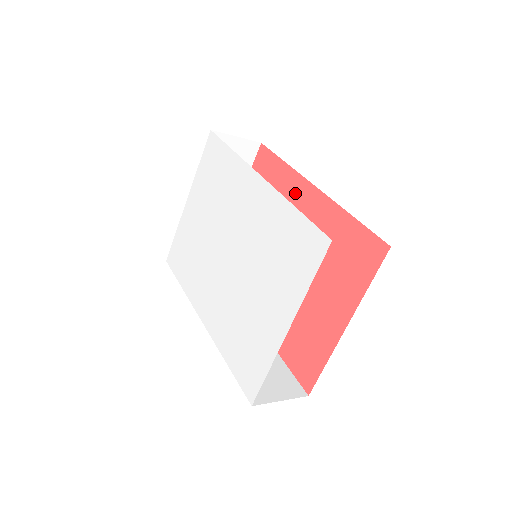
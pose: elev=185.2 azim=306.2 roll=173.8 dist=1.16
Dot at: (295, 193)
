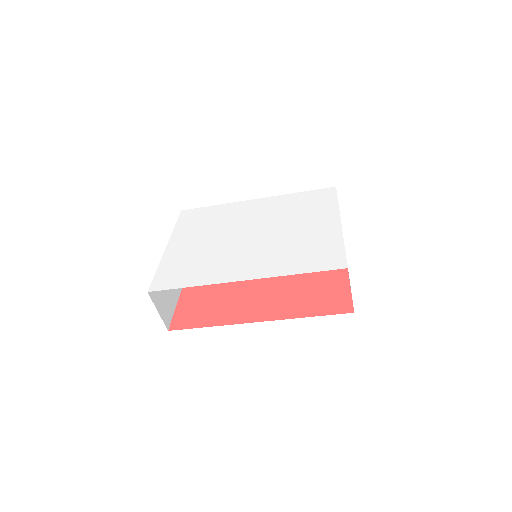
Dot at: occluded
